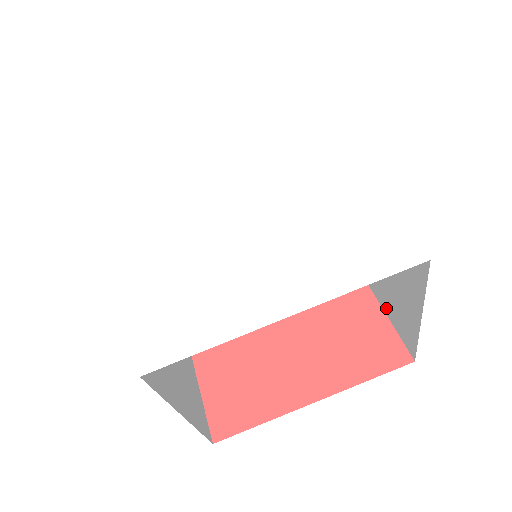
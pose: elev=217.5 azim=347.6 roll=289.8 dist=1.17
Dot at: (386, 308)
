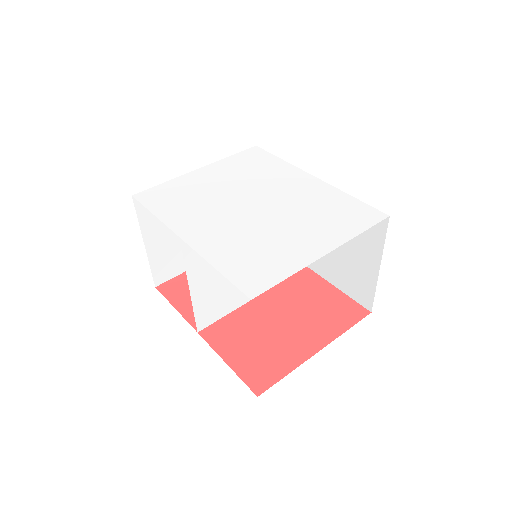
Dot at: (342, 285)
